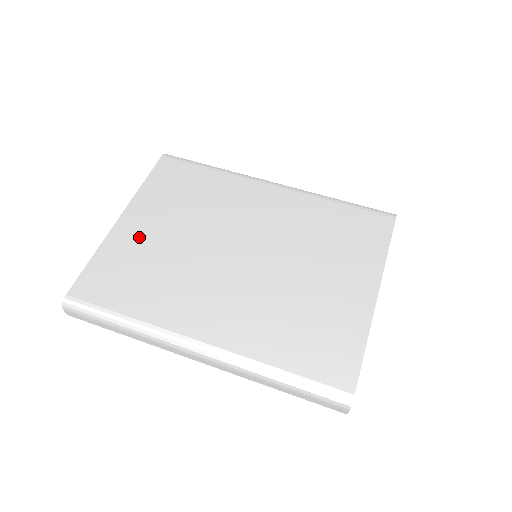
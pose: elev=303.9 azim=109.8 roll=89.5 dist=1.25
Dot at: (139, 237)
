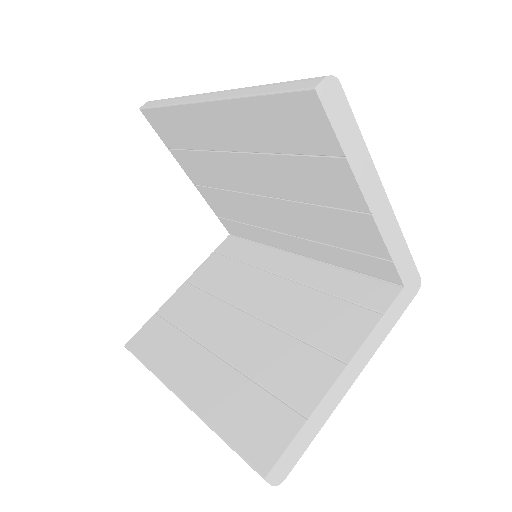
Dot at: occluded
